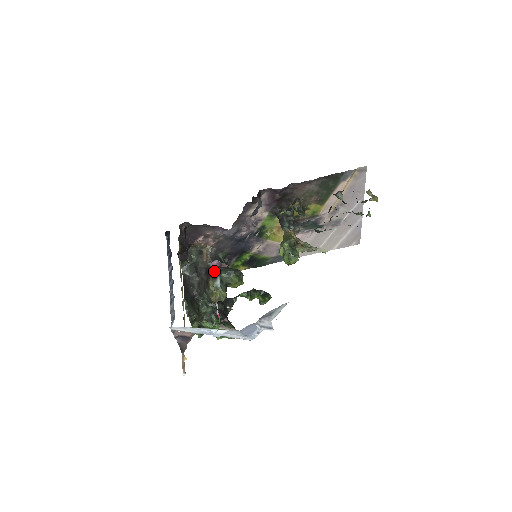
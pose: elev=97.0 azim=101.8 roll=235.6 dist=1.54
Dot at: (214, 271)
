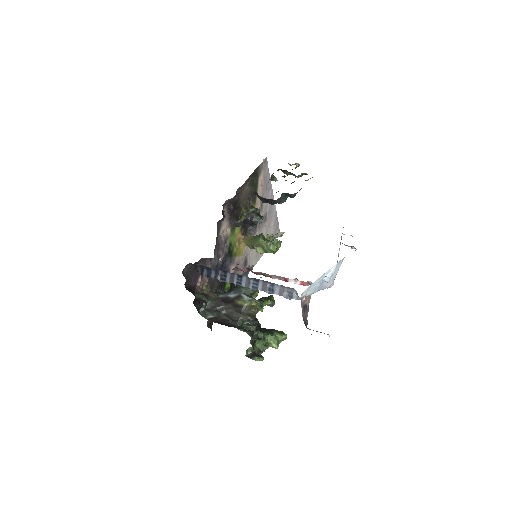
Dot at: (231, 296)
